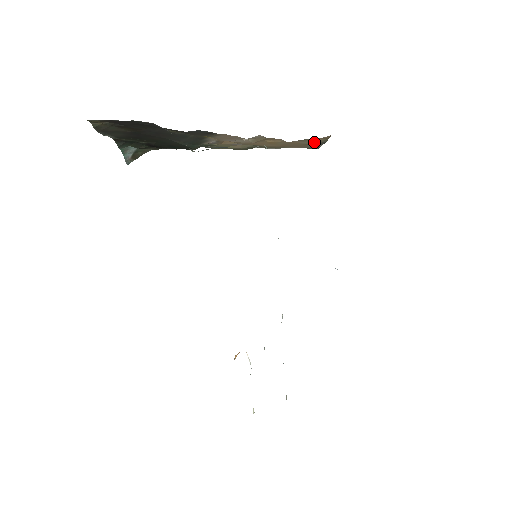
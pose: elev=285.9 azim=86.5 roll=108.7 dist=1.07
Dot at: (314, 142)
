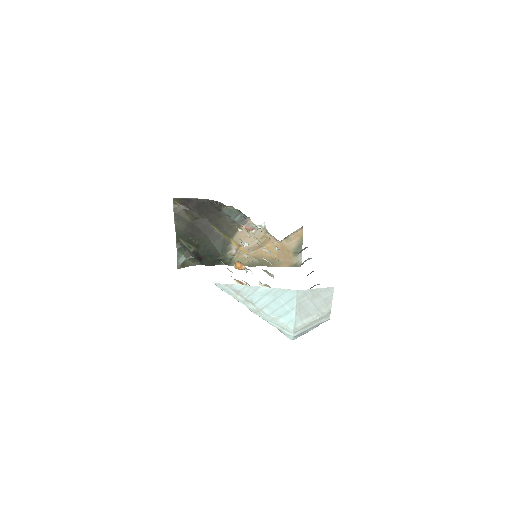
Dot at: (295, 244)
